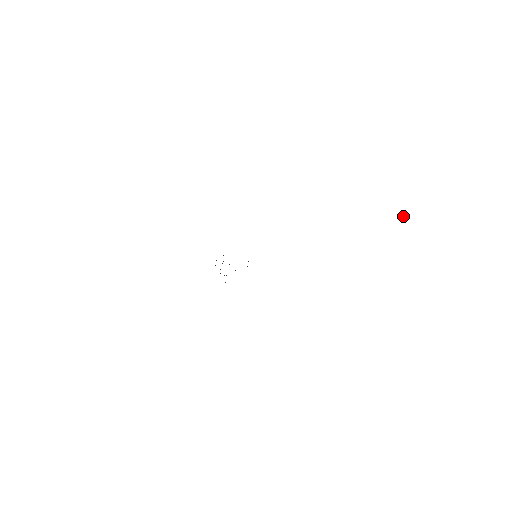
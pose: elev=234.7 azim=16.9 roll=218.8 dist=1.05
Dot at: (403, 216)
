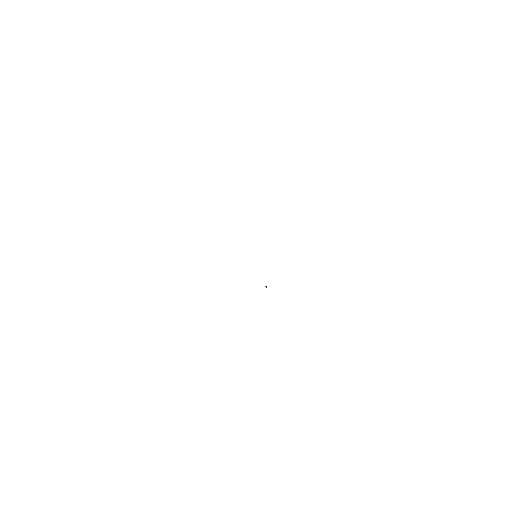
Dot at: occluded
